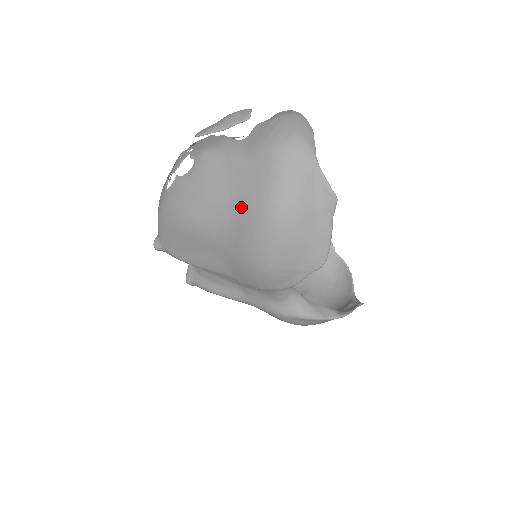
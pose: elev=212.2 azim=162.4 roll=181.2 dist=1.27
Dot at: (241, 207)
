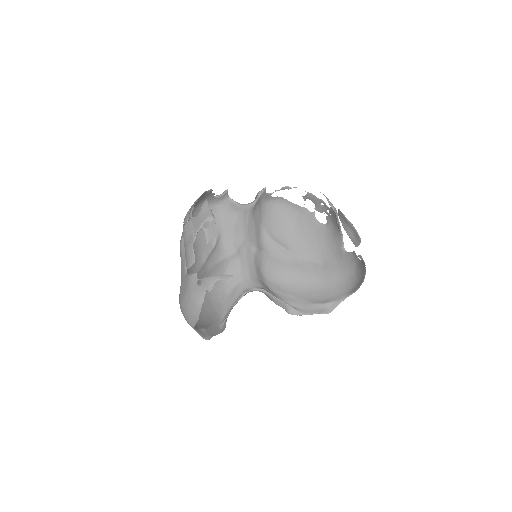
Dot at: occluded
